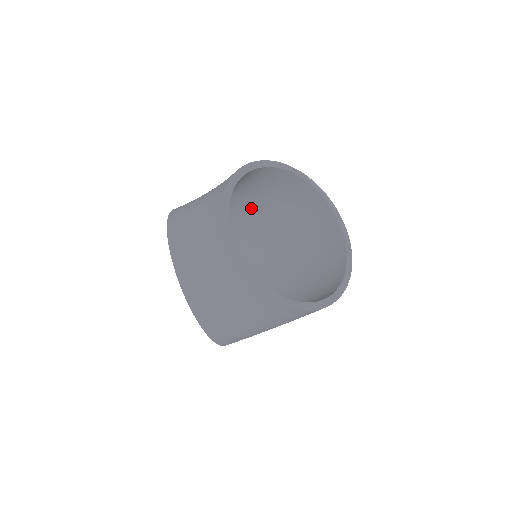
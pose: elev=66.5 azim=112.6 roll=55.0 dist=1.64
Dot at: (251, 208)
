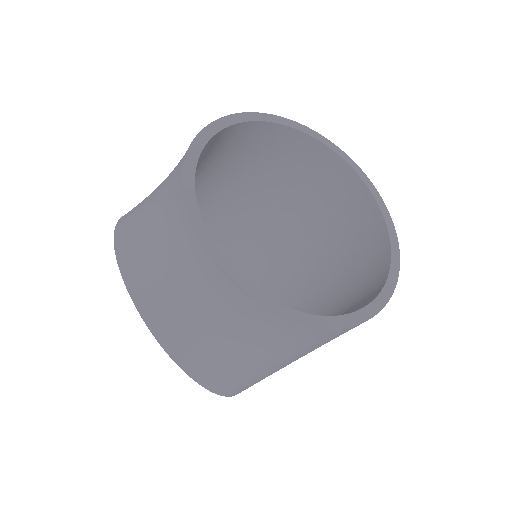
Dot at: (235, 190)
